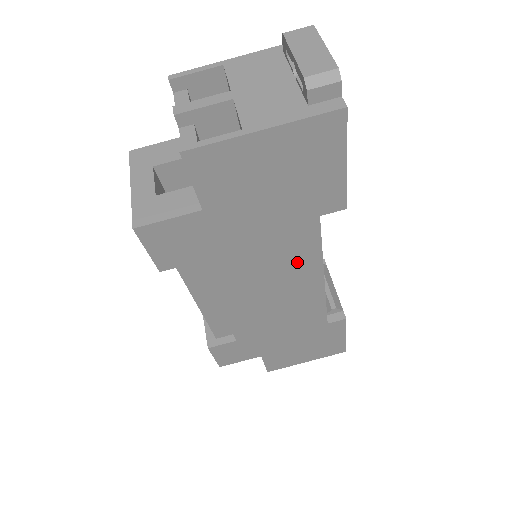
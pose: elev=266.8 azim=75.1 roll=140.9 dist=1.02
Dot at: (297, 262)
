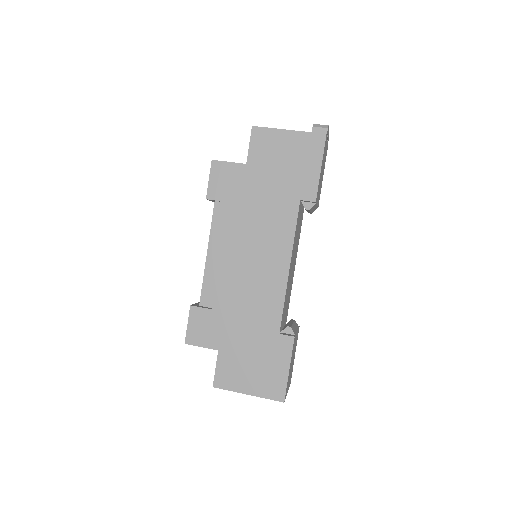
Dot at: (278, 236)
